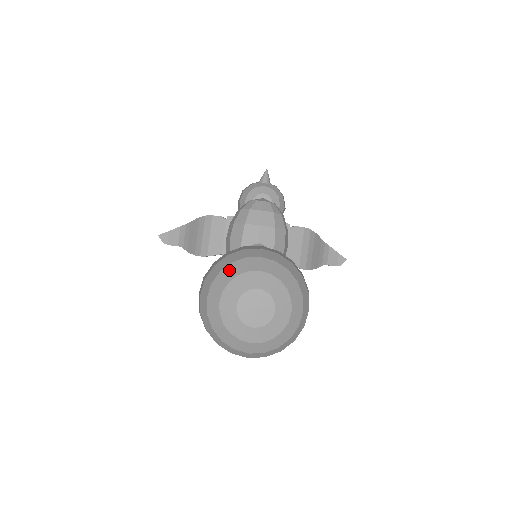
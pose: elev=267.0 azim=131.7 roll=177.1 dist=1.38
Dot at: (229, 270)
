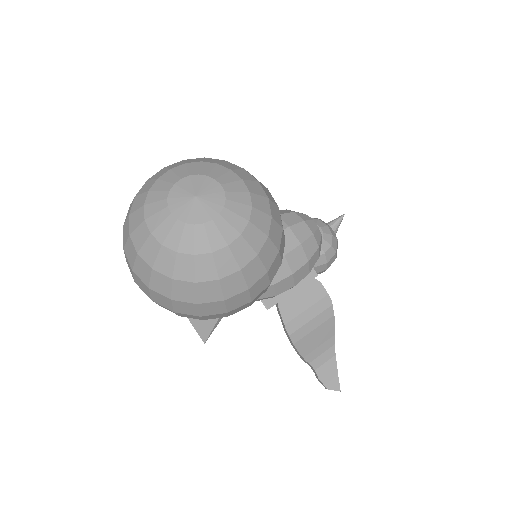
Dot at: (215, 160)
